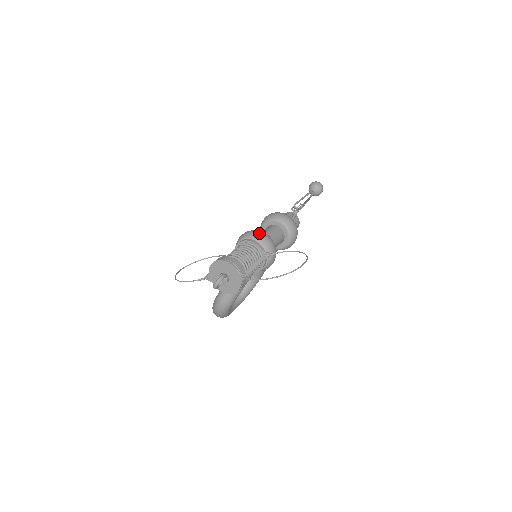
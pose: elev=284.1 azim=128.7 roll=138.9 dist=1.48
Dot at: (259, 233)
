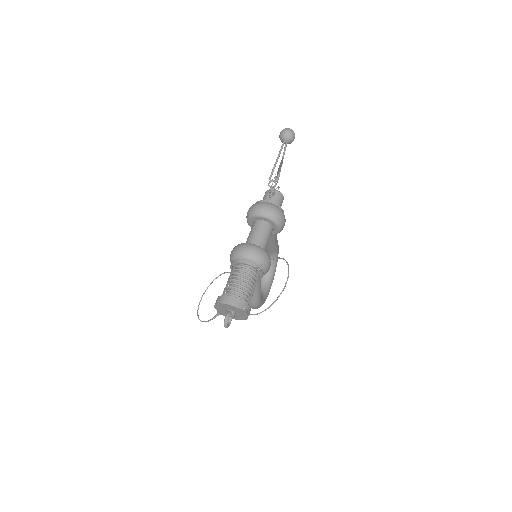
Dot at: (242, 249)
